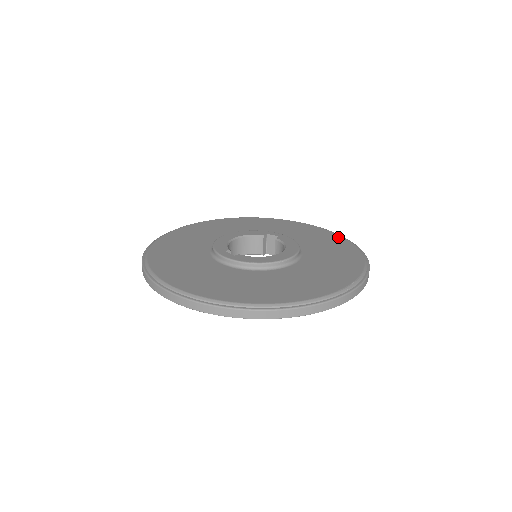
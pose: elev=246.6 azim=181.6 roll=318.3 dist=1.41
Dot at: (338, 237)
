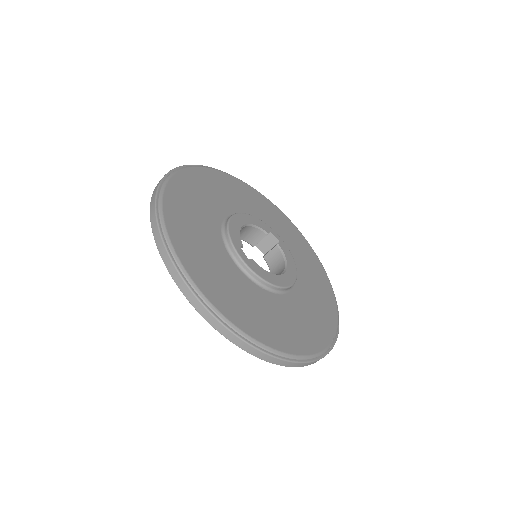
Dot at: (318, 261)
